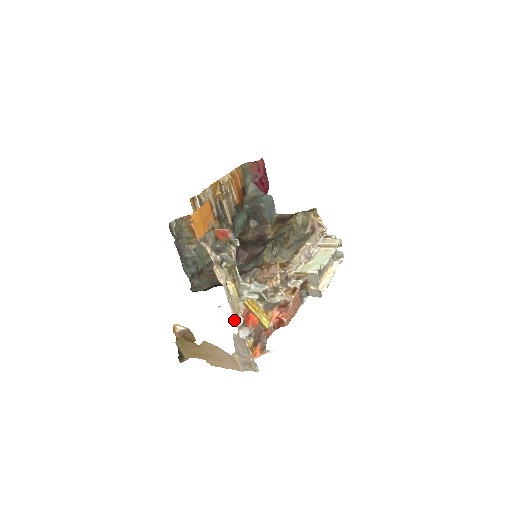
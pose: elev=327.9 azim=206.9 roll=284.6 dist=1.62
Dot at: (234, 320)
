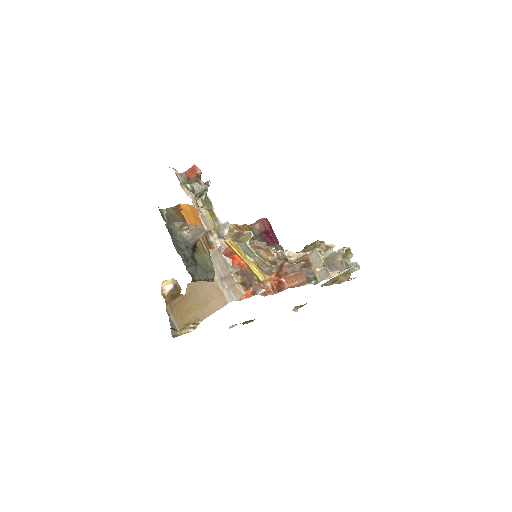
Dot at: (208, 235)
